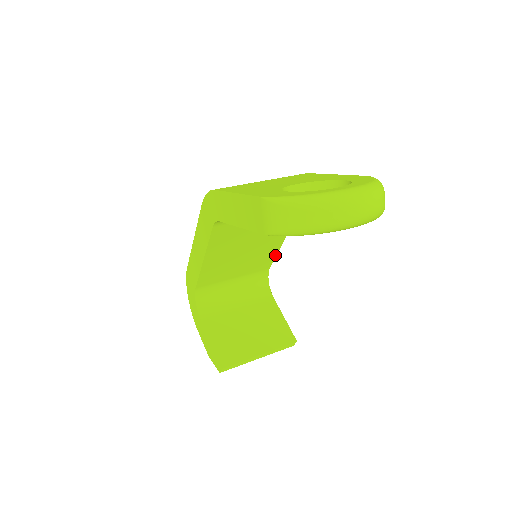
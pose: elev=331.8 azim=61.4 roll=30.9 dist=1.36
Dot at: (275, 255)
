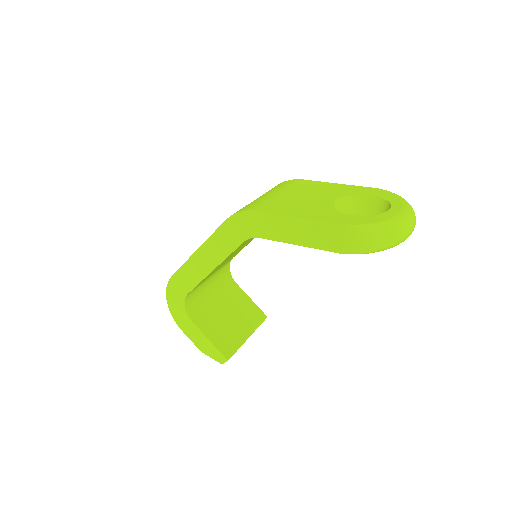
Dot at: occluded
